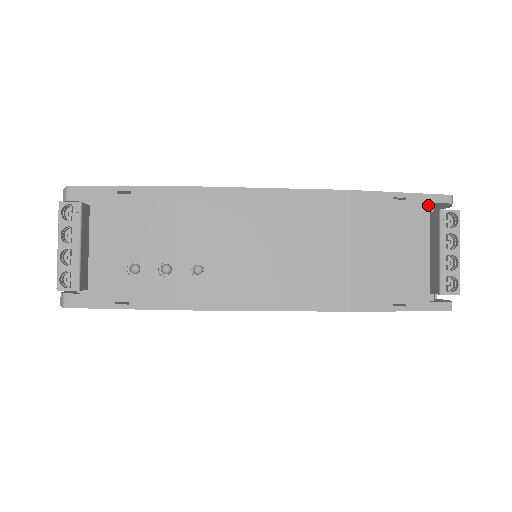
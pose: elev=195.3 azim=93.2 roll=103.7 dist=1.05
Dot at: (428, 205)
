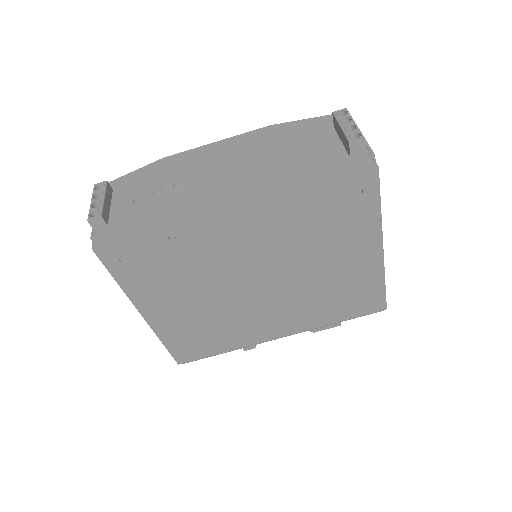
Dot at: (328, 119)
